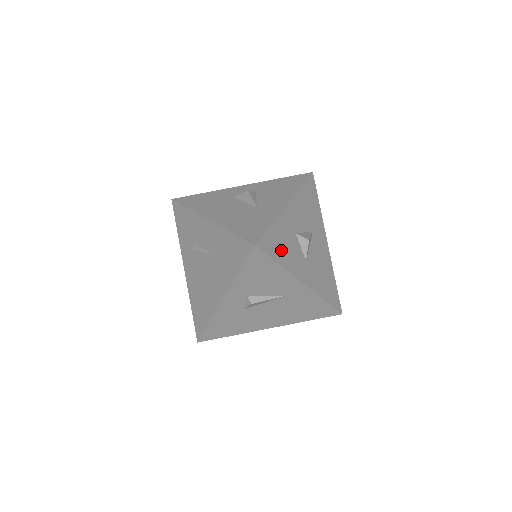
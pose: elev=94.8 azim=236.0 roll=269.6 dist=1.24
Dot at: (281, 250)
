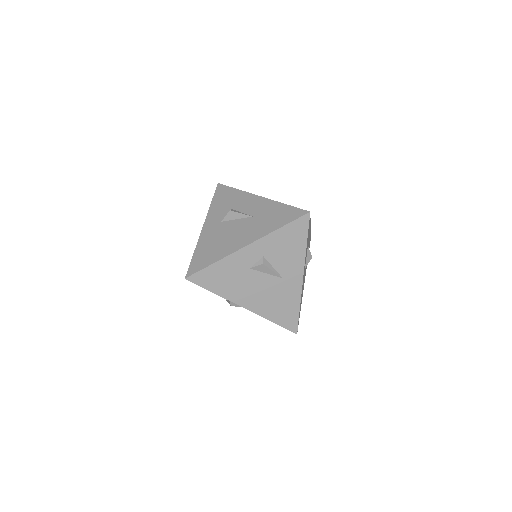
Dot at: occluded
